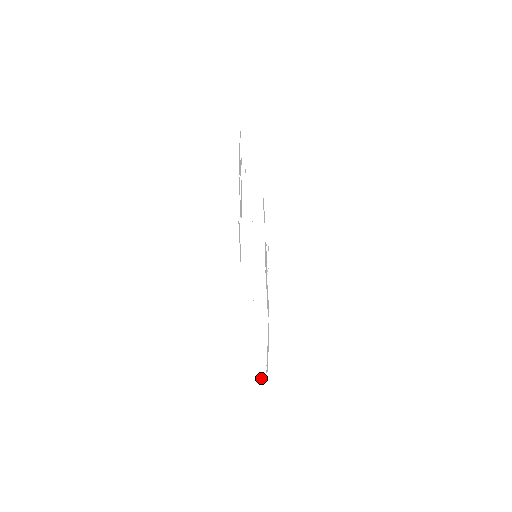
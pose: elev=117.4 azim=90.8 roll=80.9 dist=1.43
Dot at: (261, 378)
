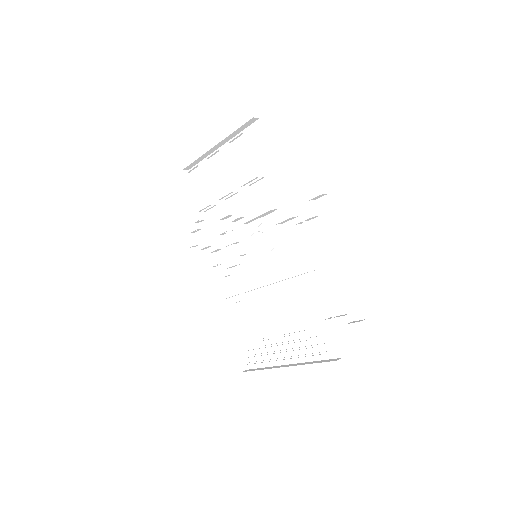
Dot at: occluded
